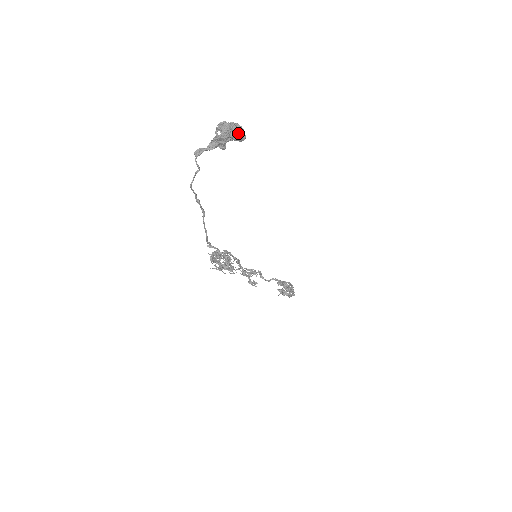
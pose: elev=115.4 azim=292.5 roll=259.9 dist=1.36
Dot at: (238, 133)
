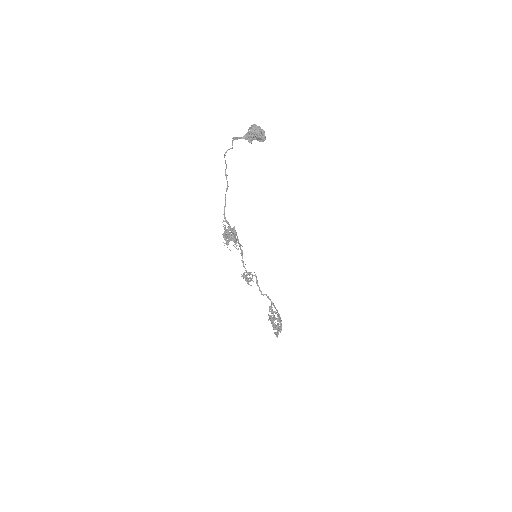
Dot at: (261, 133)
